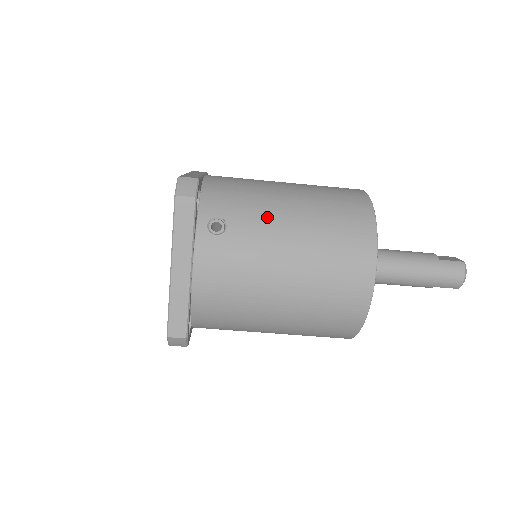
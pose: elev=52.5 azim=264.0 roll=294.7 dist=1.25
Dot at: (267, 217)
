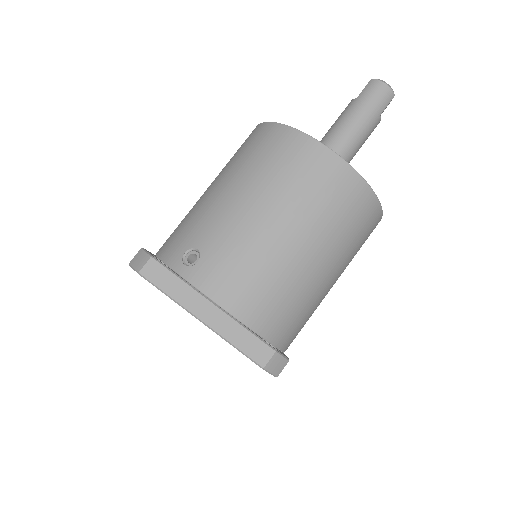
Dot at: (213, 211)
